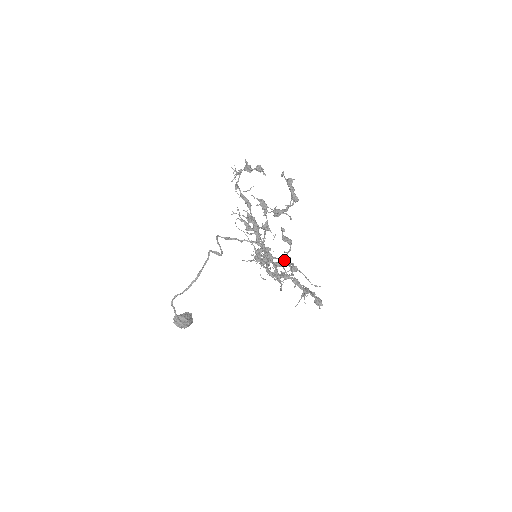
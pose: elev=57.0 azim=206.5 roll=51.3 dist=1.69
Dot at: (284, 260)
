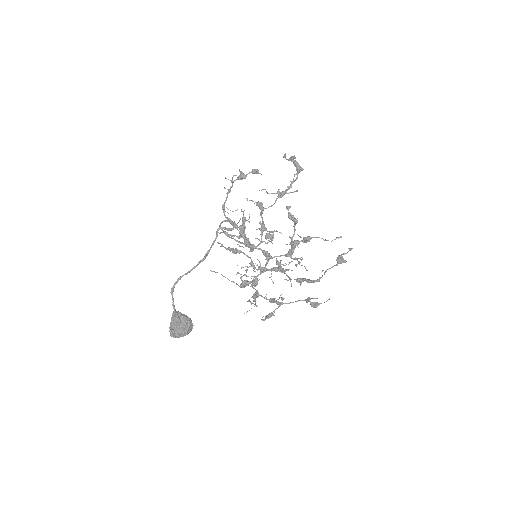
Dot at: (287, 253)
